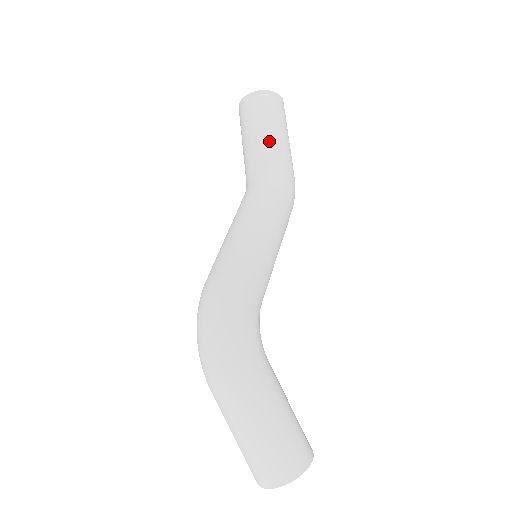
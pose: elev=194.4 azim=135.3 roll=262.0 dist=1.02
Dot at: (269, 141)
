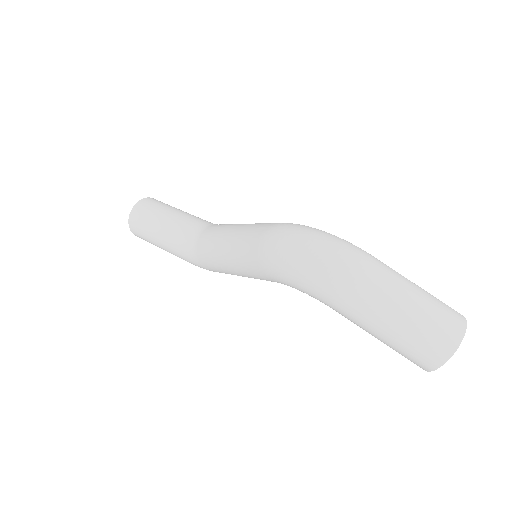
Dot at: (185, 213)
